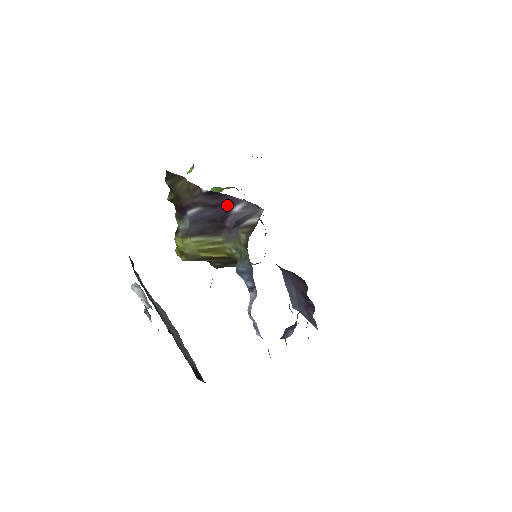
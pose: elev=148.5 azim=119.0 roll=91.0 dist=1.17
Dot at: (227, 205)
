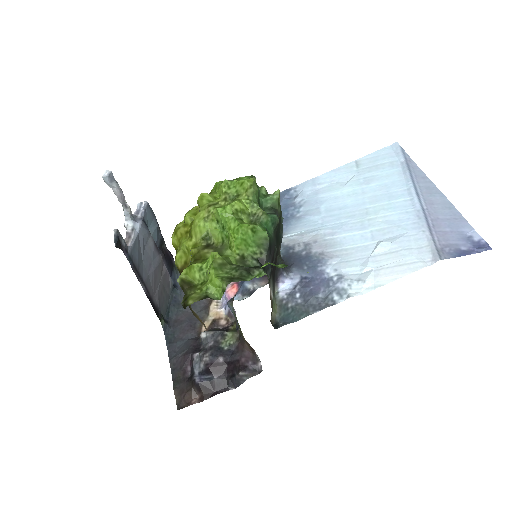
Dot at: occluded
